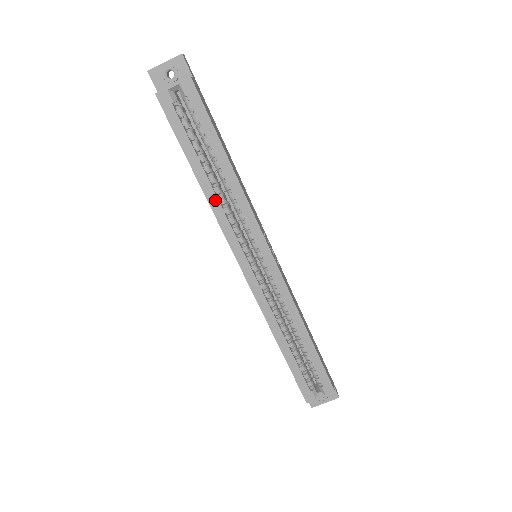
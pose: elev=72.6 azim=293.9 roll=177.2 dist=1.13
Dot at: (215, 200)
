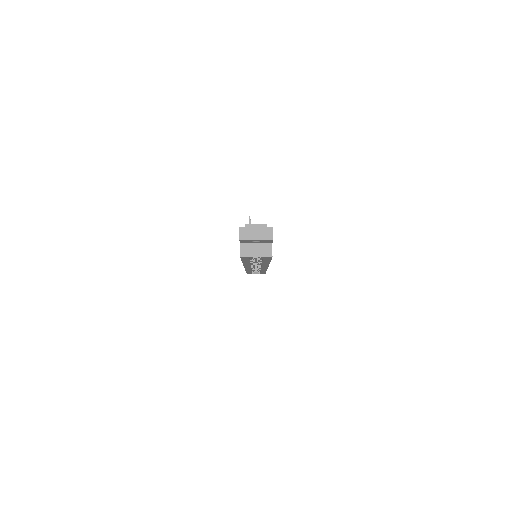
Dot at: (248, 264)
